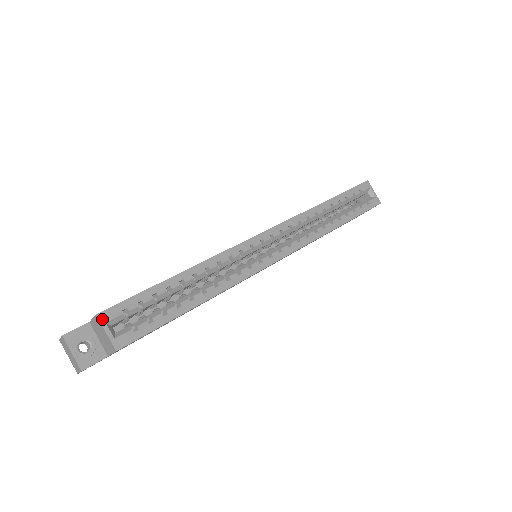
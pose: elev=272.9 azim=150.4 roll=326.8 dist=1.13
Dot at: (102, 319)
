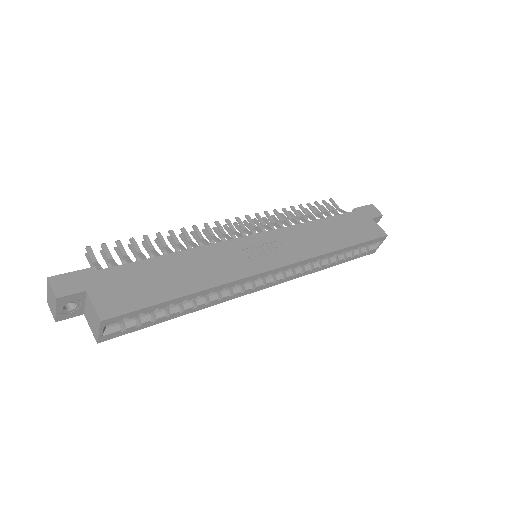
Dot at: (103, 324)
